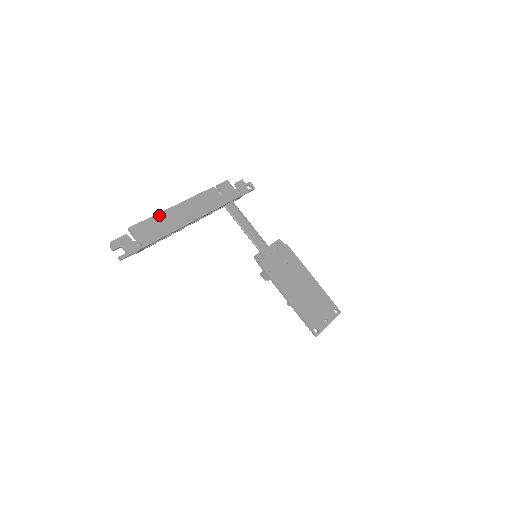
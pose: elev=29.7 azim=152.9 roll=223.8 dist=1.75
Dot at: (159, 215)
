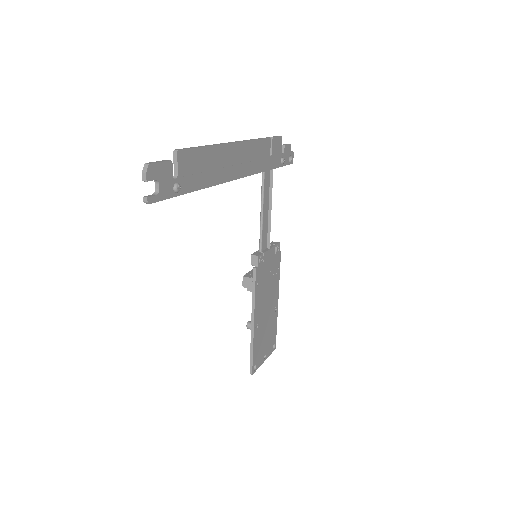
Dot at: (214, 148)
